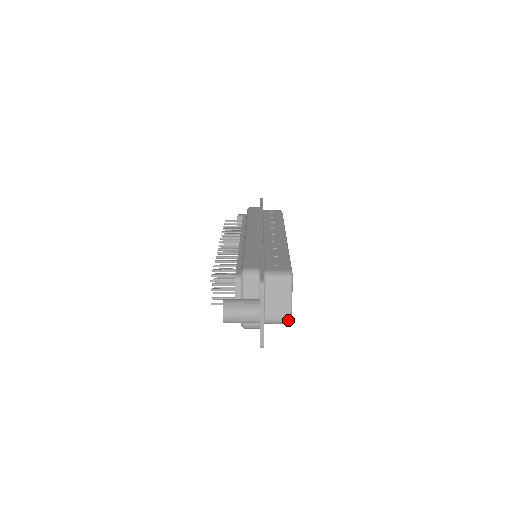
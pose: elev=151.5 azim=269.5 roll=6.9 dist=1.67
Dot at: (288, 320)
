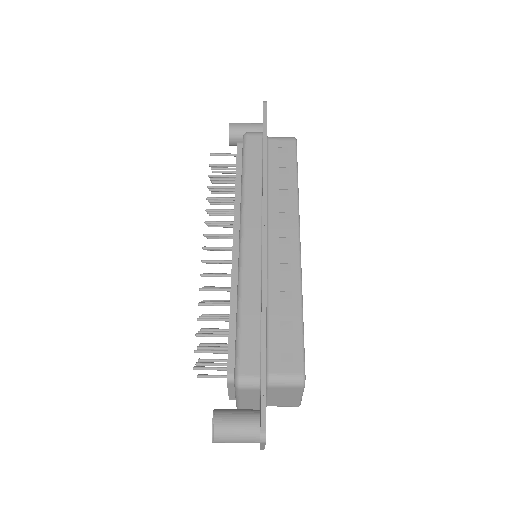
Dot at: (295, 406)
